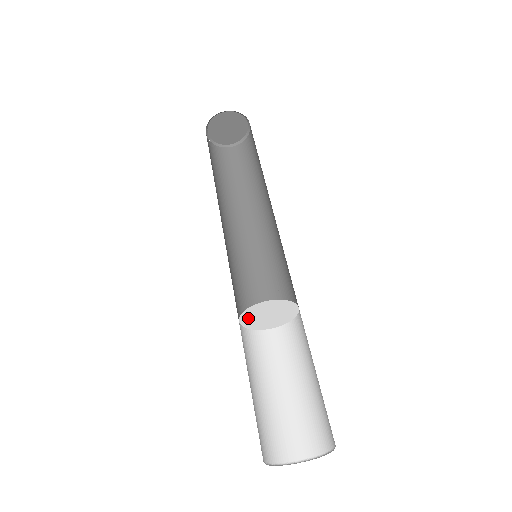
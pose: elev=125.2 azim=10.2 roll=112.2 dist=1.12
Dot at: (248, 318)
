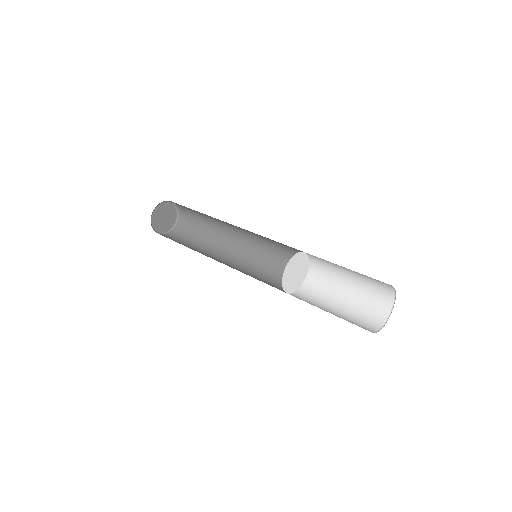
Dot at: (286, 281)
